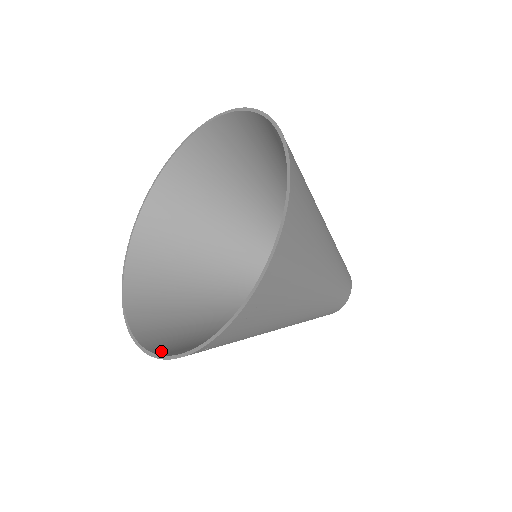
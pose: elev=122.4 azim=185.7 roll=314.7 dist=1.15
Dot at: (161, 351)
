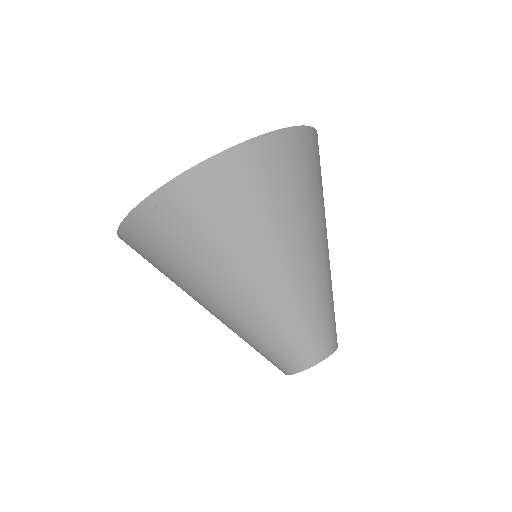
Dot at: occluded
